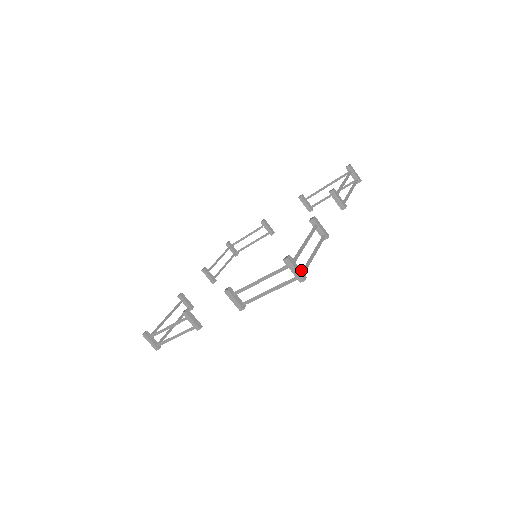
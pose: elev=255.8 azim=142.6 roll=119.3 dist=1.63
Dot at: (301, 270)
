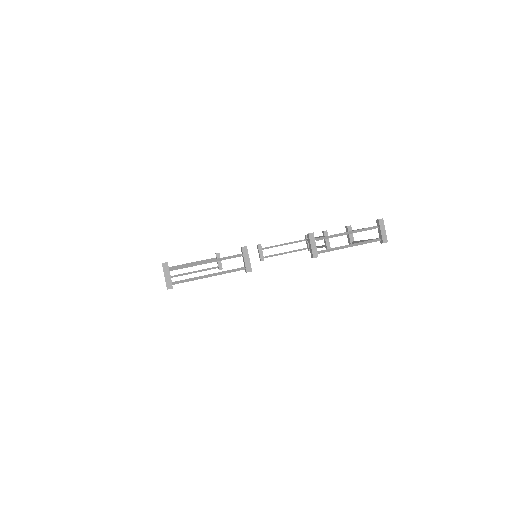
Dot at: occluded
